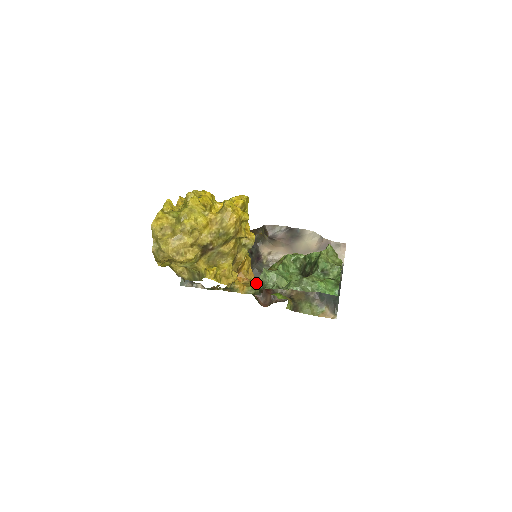
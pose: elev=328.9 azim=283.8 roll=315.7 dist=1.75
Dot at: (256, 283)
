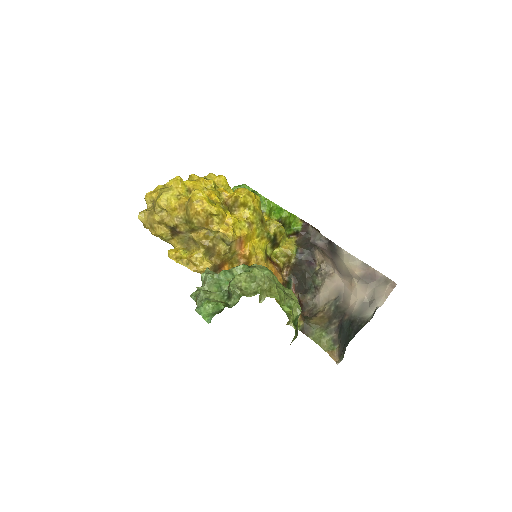
Dot at: occluded
